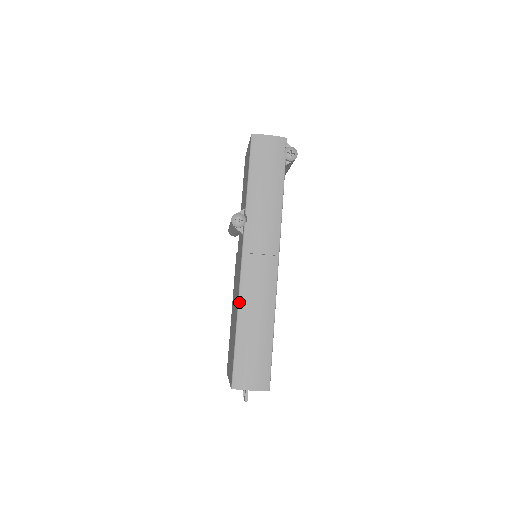
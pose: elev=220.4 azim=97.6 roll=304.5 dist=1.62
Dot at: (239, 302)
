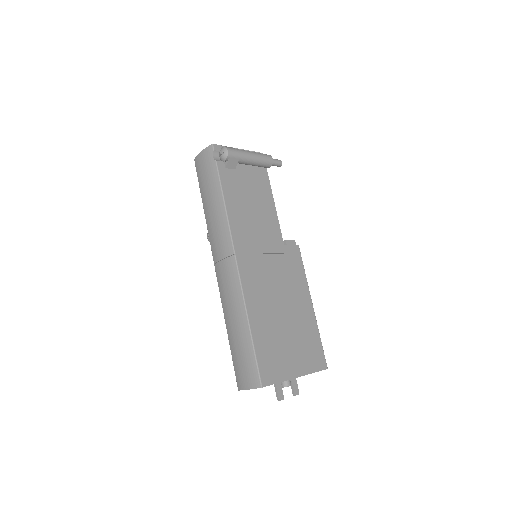
Dot at: (223, 309)
